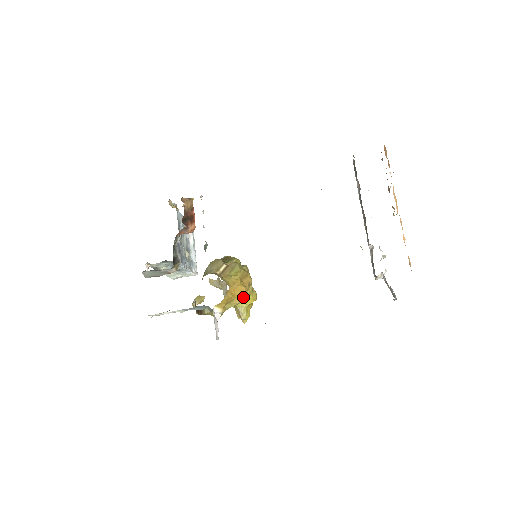
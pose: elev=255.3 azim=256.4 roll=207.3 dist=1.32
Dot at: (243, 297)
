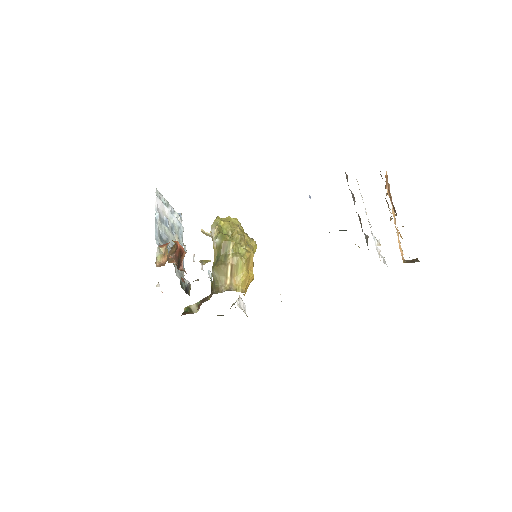
Dot at: occluded
